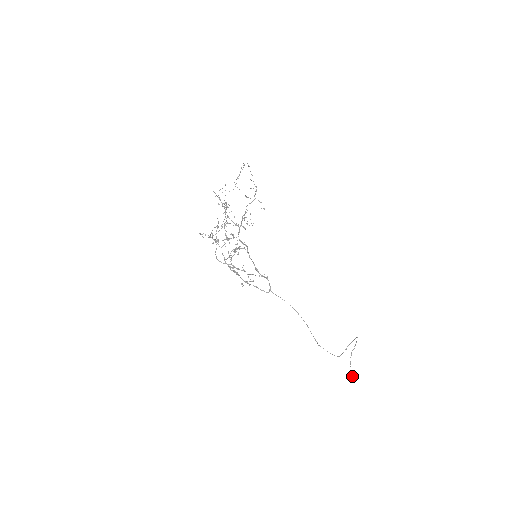
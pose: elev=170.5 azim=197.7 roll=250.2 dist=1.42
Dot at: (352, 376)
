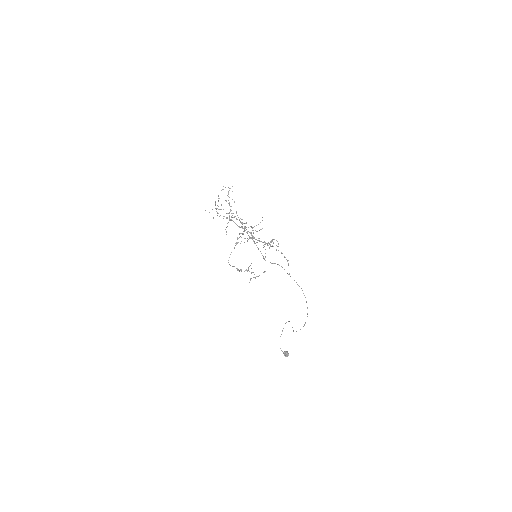
Dot at: (288, 354)
